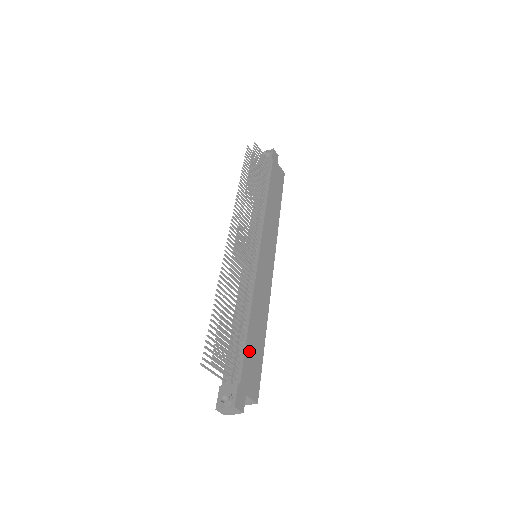
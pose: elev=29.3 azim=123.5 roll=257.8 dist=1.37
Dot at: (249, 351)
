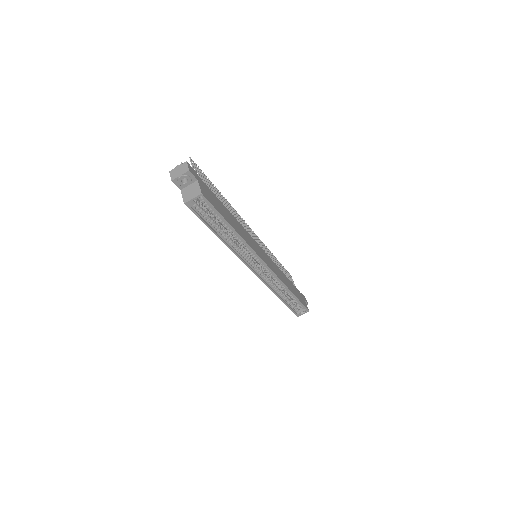
Dot at: (217, 200)
